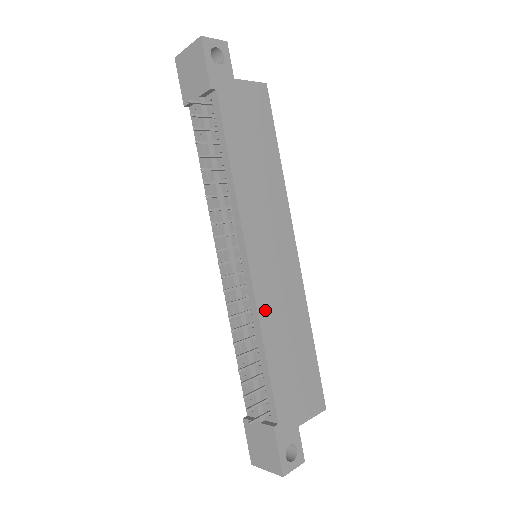
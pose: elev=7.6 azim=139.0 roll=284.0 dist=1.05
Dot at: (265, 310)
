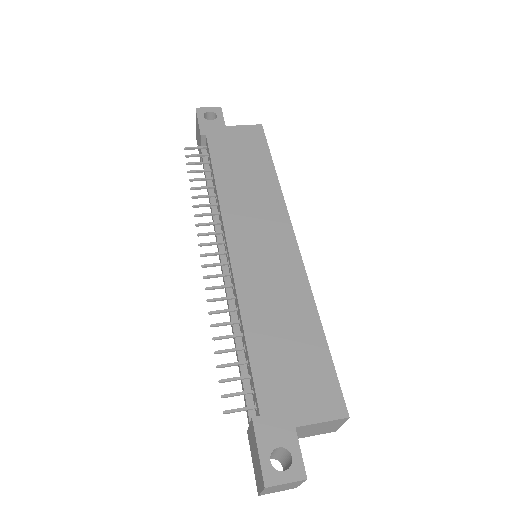
Dot at: (247, 292)
